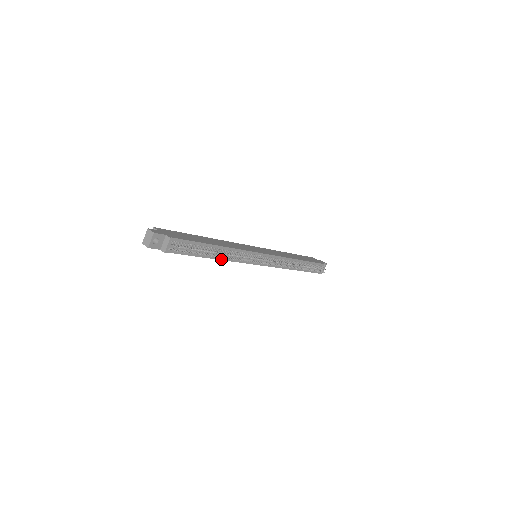
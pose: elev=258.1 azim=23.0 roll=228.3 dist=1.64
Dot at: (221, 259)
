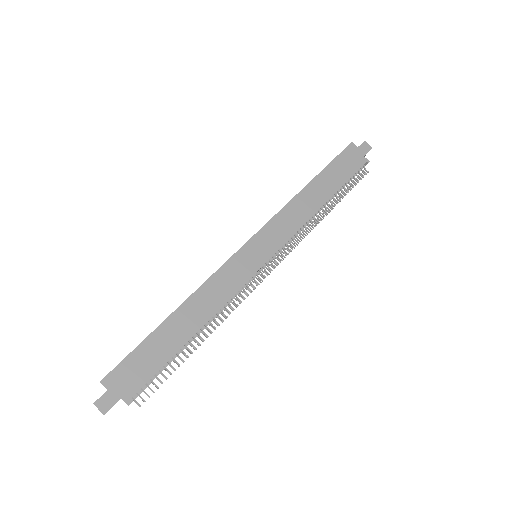
Dot at: occluded
